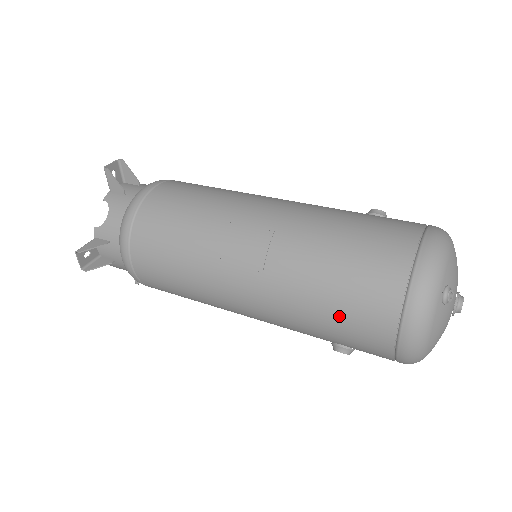
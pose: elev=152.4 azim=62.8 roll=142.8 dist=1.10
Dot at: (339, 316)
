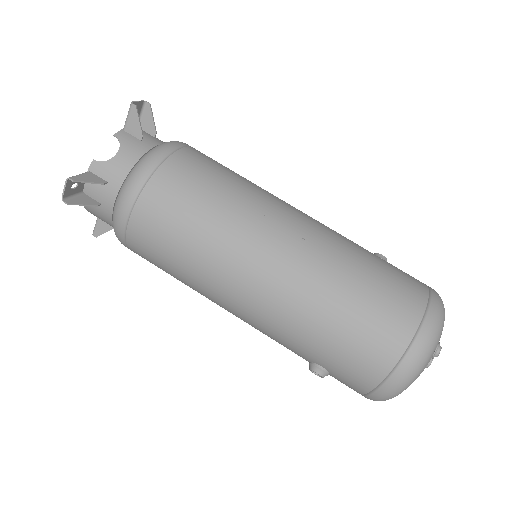
Dot at: (343, 341)
